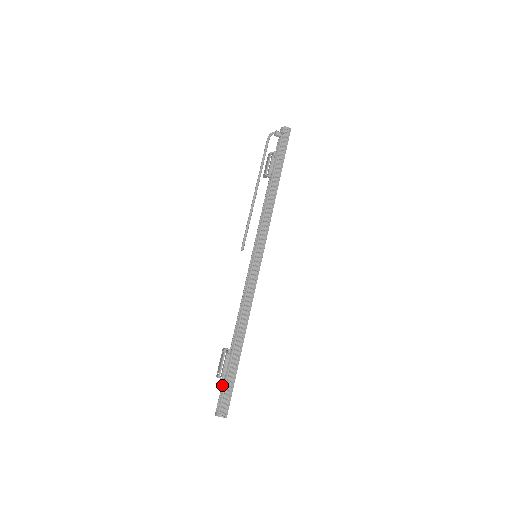
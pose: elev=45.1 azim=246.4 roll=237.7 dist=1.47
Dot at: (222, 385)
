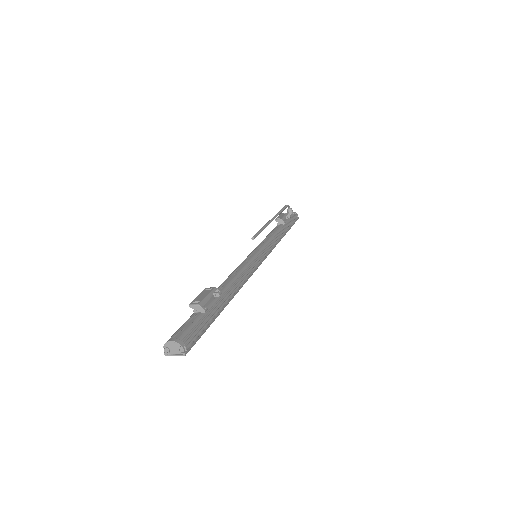
Dot at: (194, 318)
